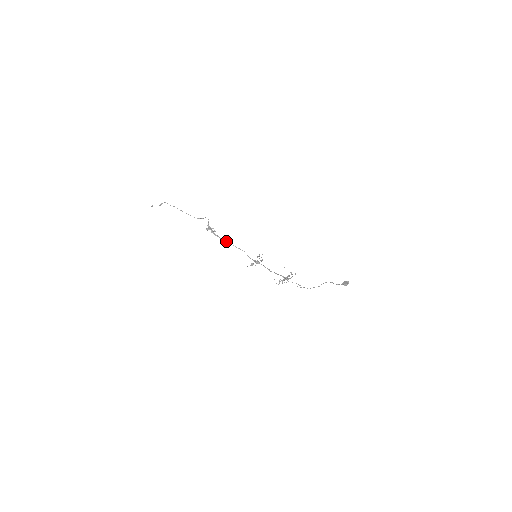
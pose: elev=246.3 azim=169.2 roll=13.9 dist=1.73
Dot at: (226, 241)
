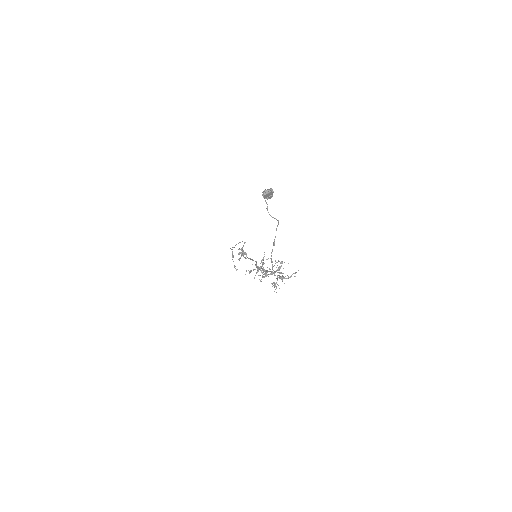
Dot at: occluded
